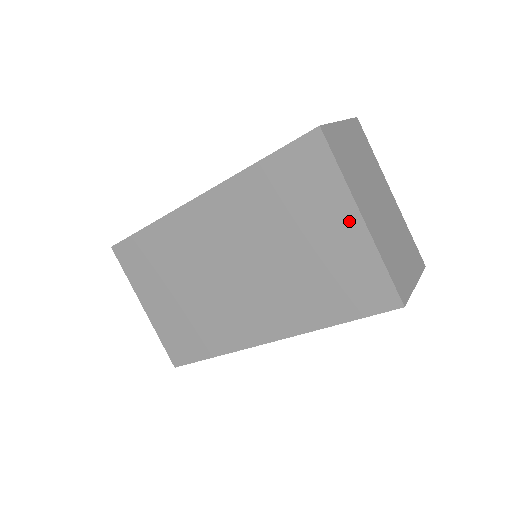
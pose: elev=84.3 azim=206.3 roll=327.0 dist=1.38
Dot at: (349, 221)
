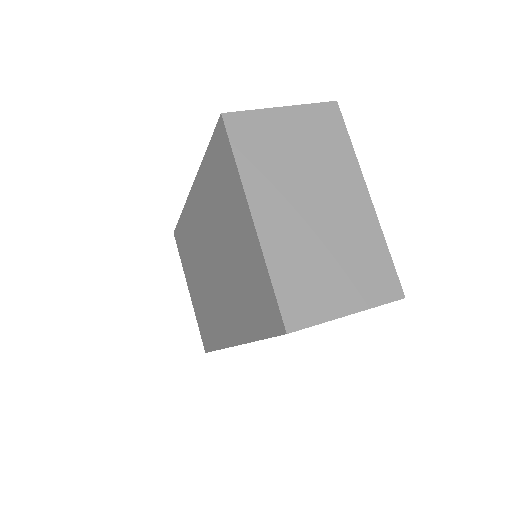
Dot at: (247, 221)
